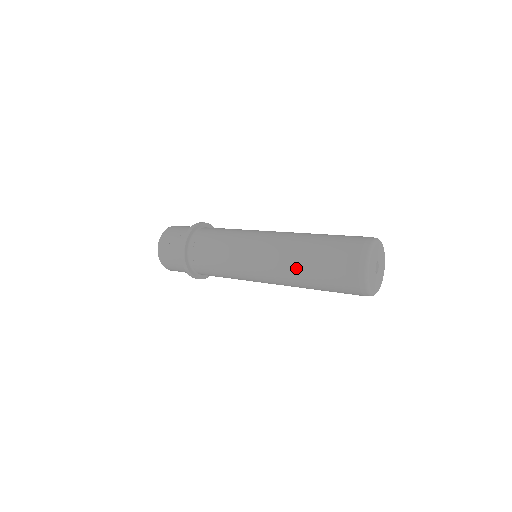
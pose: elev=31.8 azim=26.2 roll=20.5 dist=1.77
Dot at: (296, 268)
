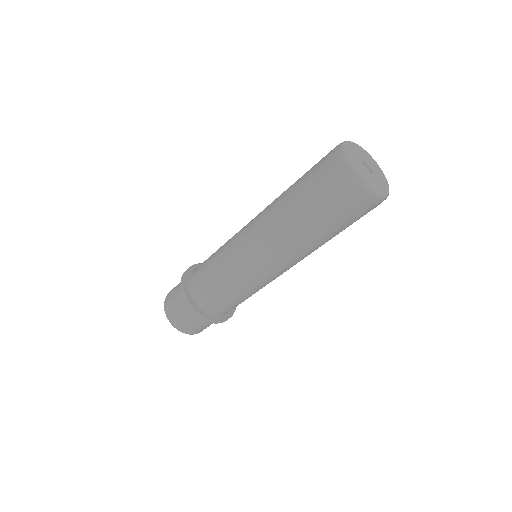
Dot at: (286, 222)
